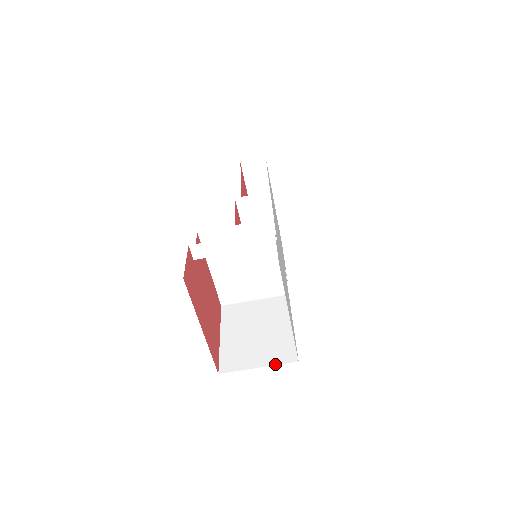
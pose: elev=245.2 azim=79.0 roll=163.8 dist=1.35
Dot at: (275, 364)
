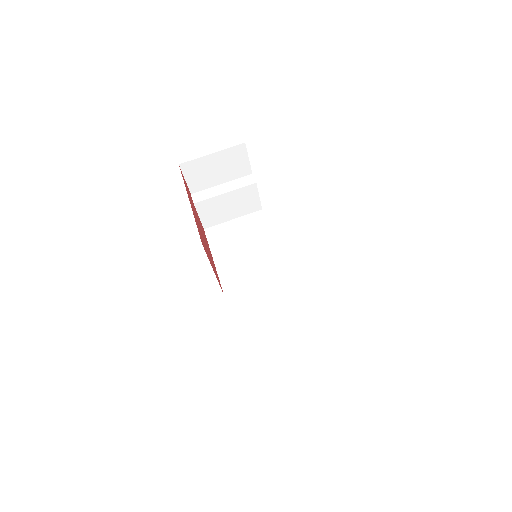
Dot at: occluded
